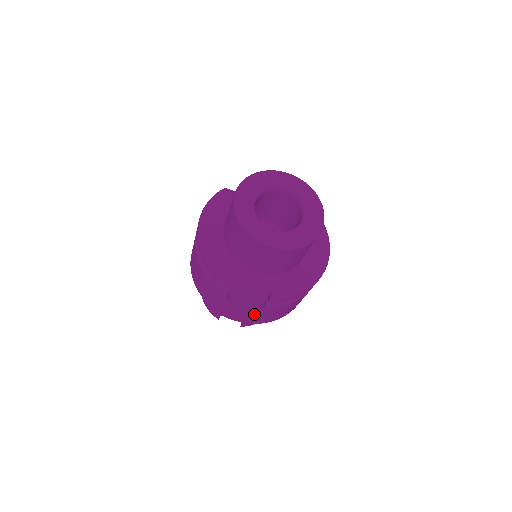
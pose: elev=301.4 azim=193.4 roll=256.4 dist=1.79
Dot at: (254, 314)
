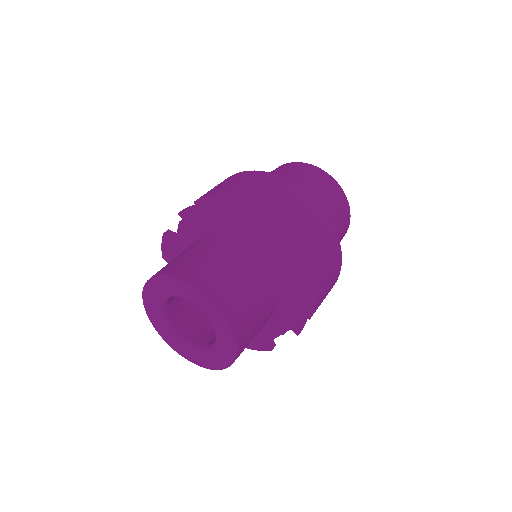
Dot at: occluded
